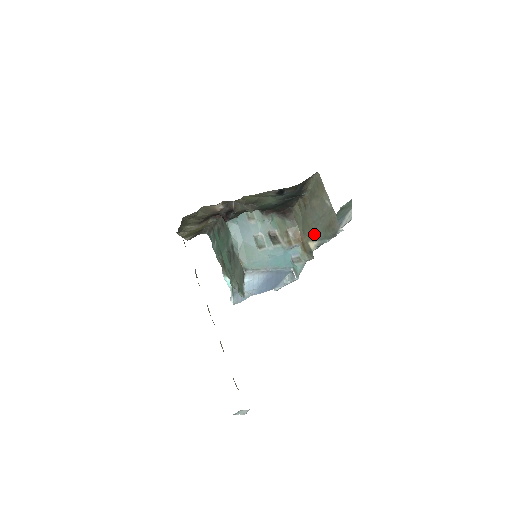
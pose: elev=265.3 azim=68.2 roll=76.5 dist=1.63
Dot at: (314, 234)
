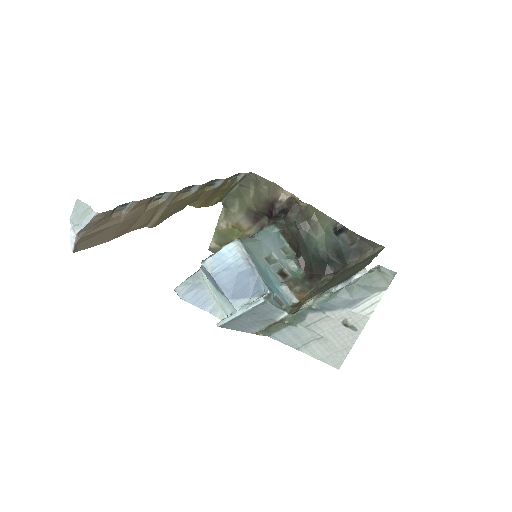
Dot at: (324, 289)
